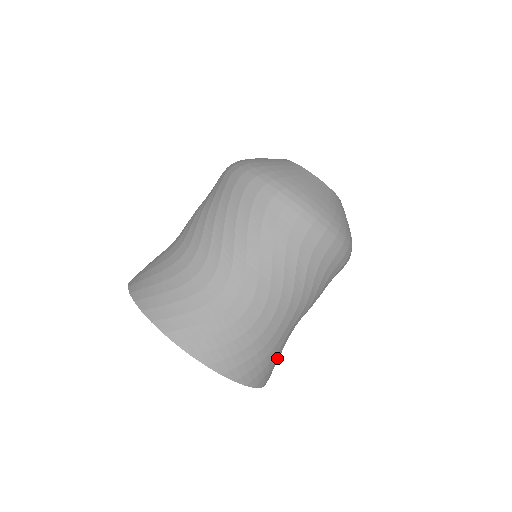
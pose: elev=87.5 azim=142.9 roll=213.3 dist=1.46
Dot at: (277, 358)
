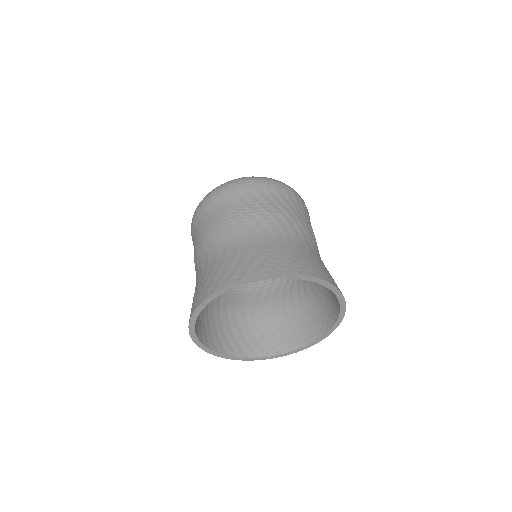
Dot at: occluded
